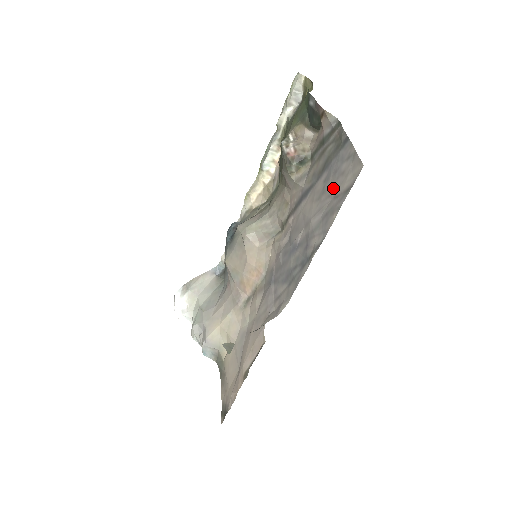
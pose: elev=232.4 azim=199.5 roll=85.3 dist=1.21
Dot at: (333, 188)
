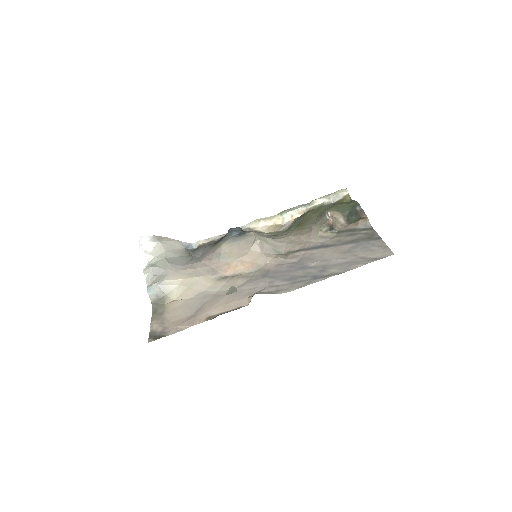
Dot at: (361, 253)
